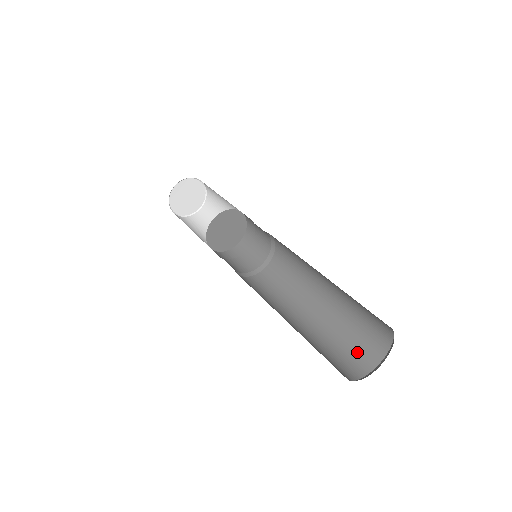
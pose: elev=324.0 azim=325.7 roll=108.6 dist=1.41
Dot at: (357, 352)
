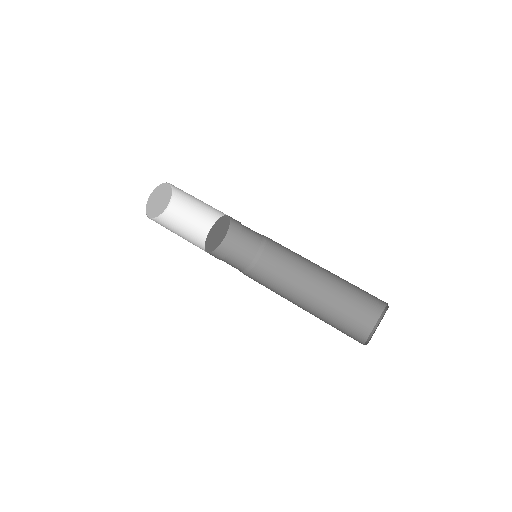
Dot at: (367, 302)
